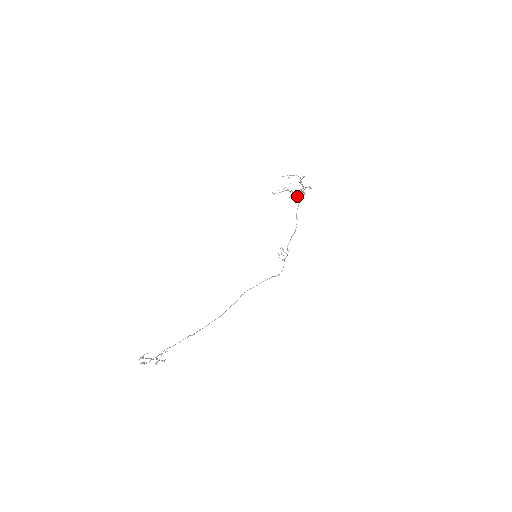
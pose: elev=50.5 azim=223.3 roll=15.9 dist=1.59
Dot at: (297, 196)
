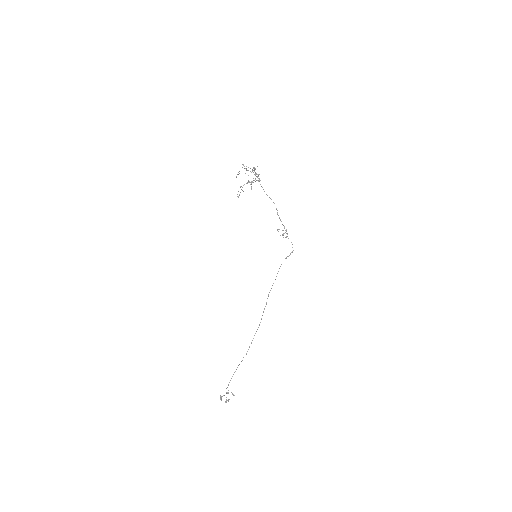
Dot at: occluded
